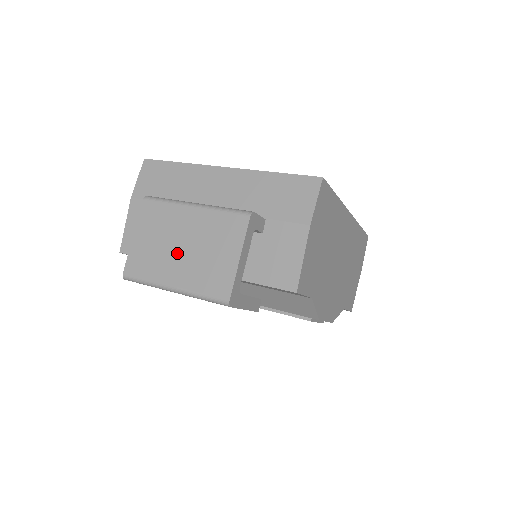
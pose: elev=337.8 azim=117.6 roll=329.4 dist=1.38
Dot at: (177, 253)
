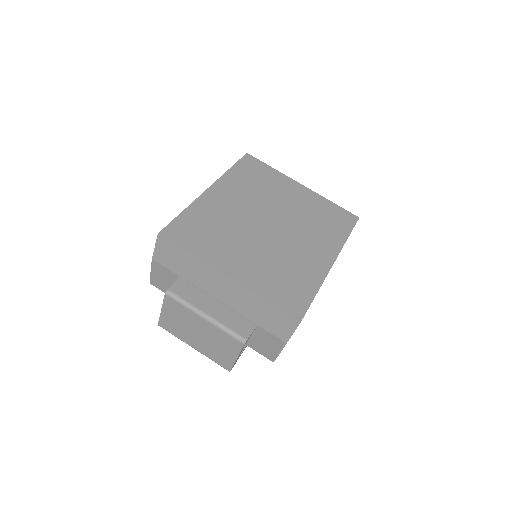
Dot at: (195, 335)
